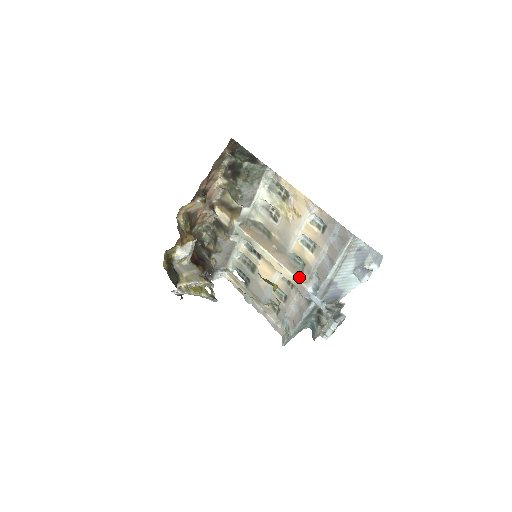
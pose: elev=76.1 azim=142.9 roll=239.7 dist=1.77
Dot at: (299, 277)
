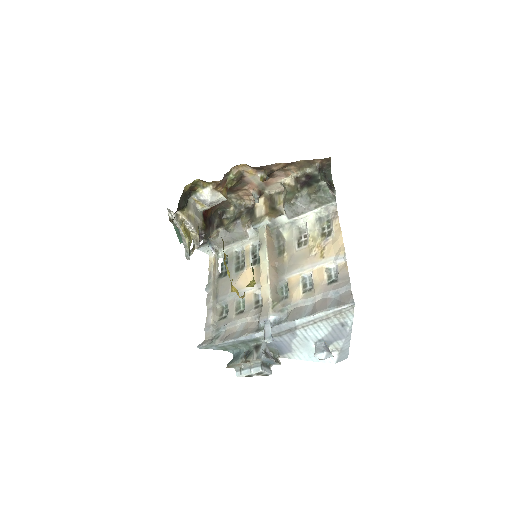
Dot at: (273, 301)
